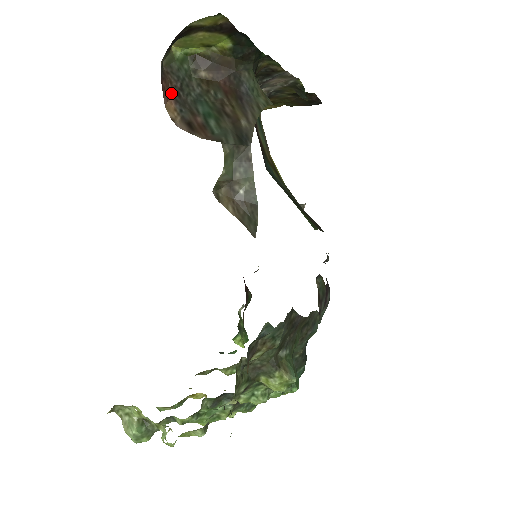
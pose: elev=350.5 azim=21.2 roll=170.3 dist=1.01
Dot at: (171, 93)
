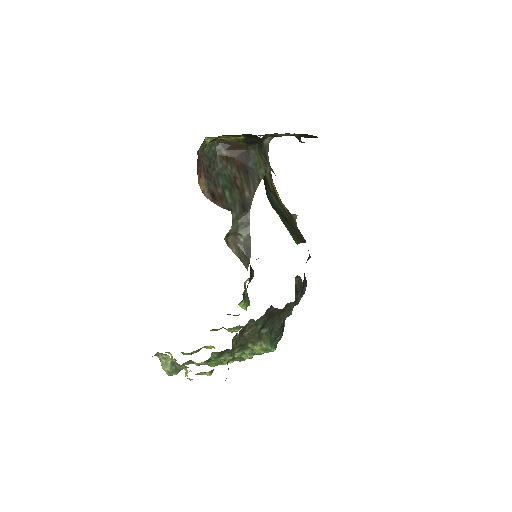
Dot at: (203, 171)
